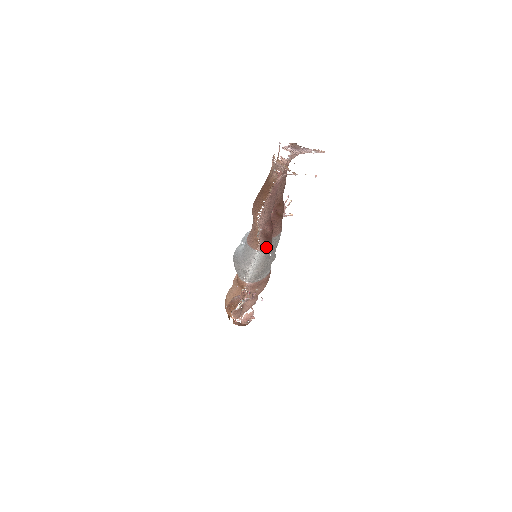
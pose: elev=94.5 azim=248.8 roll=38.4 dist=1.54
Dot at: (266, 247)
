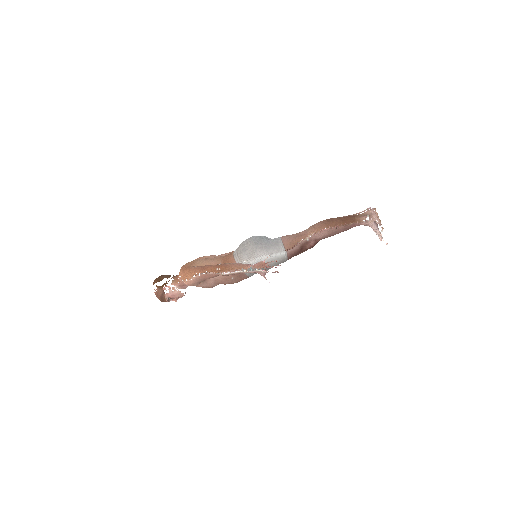
Dot at: (293, 254)
